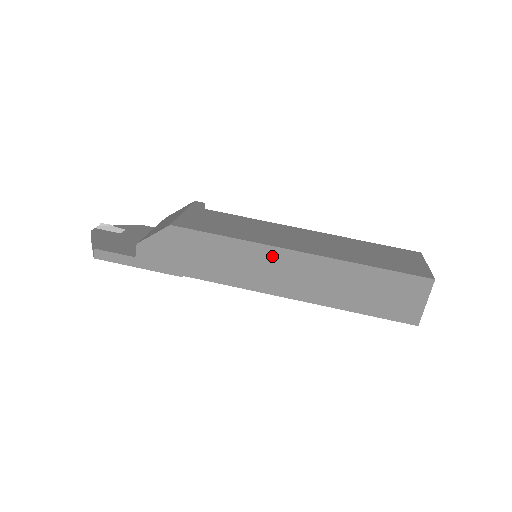
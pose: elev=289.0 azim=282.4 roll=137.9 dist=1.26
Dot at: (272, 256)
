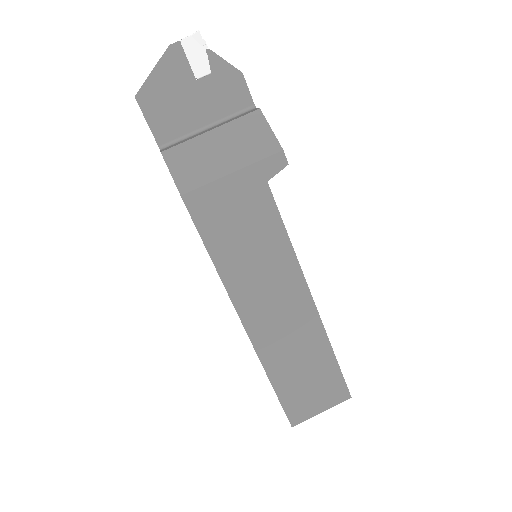
Dot at: occluded
